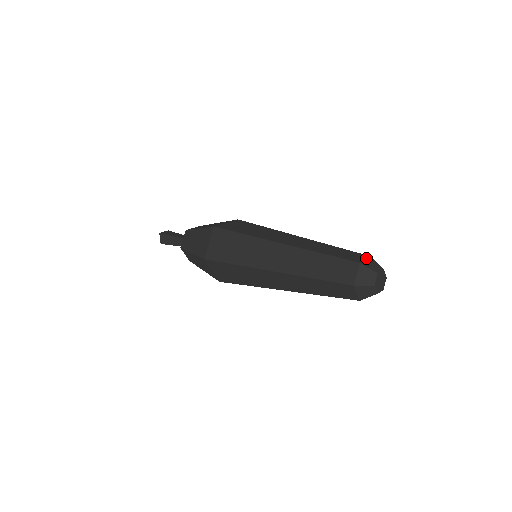
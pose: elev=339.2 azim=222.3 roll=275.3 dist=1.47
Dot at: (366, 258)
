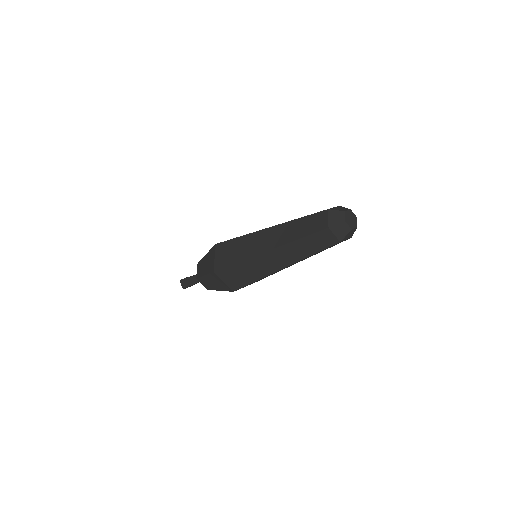
Dot at: (334, 207)
